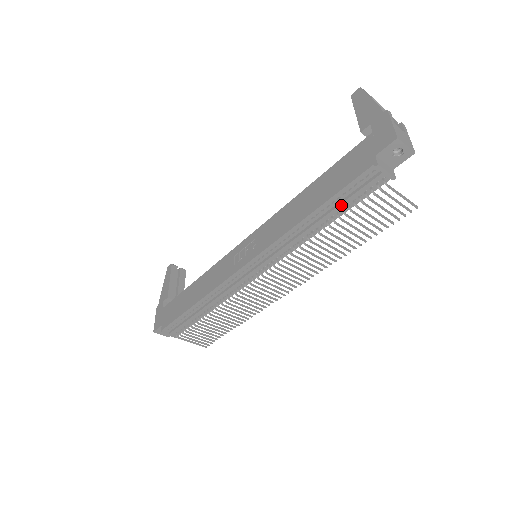
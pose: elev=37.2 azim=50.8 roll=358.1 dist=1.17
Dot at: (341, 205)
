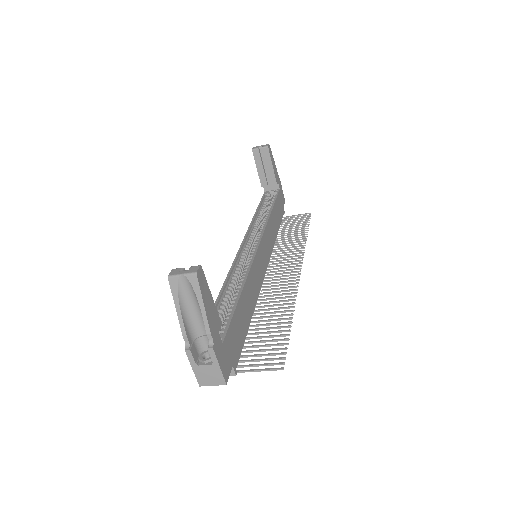
Dot at: occluded
